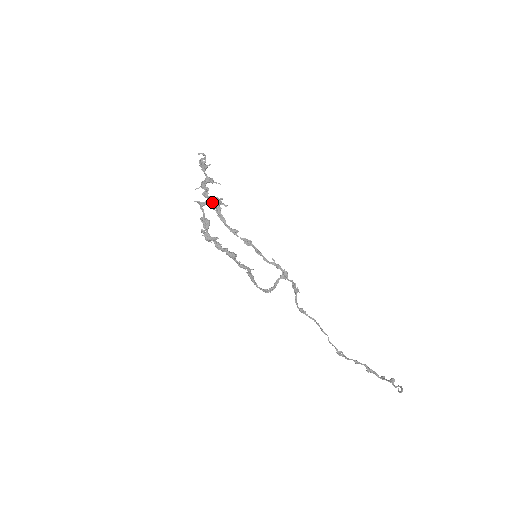
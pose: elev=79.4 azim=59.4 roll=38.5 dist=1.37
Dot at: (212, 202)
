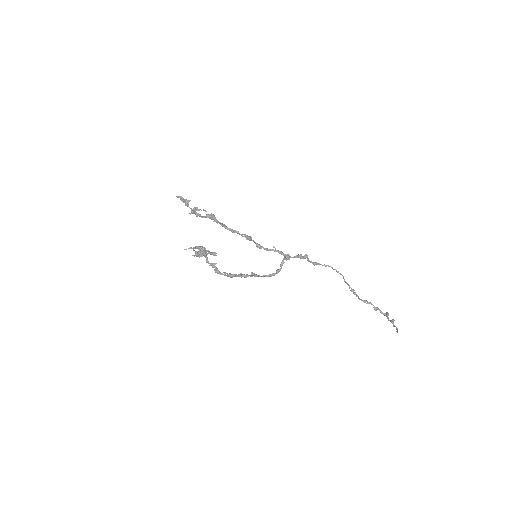
Dot at: (197, 256)
